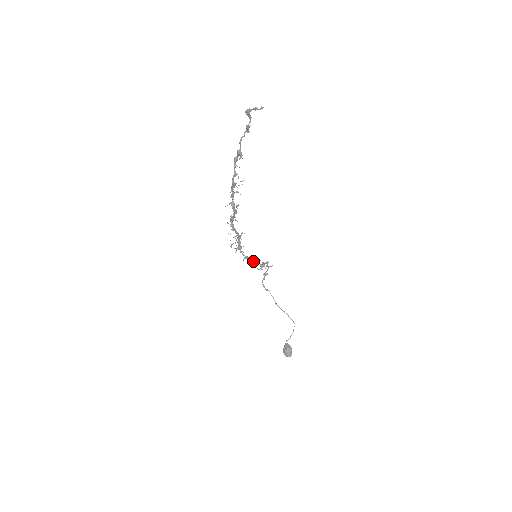
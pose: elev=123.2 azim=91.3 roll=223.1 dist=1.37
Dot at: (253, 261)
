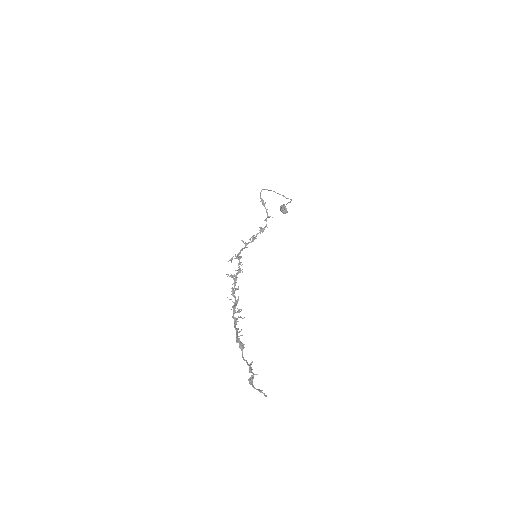
Dot at: (253, 241)
